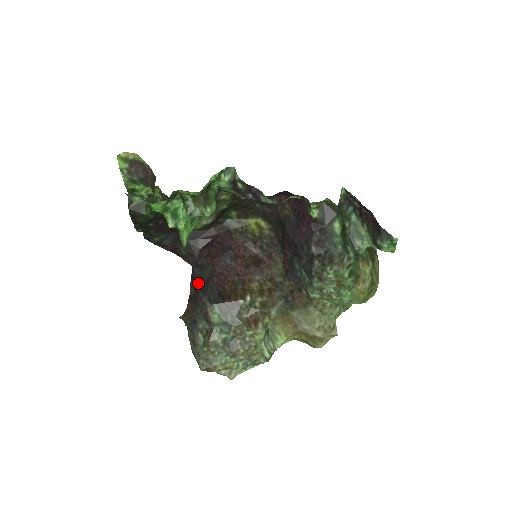
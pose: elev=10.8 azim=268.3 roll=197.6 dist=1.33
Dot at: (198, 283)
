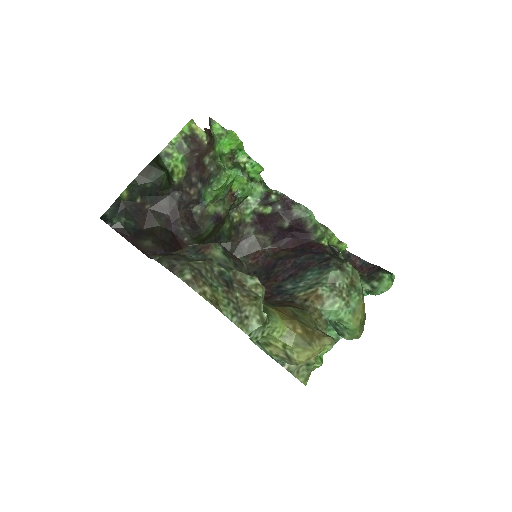
Dot at: occluded
